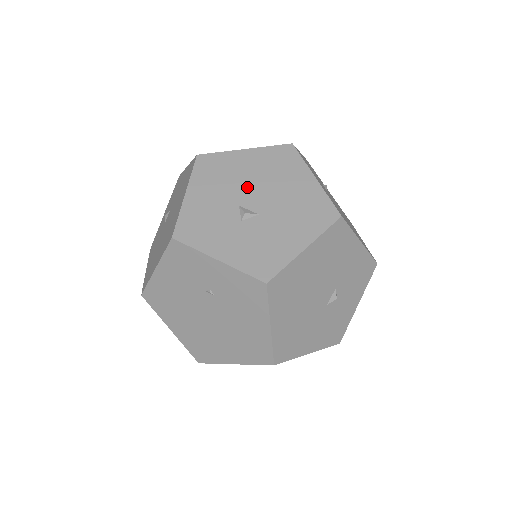
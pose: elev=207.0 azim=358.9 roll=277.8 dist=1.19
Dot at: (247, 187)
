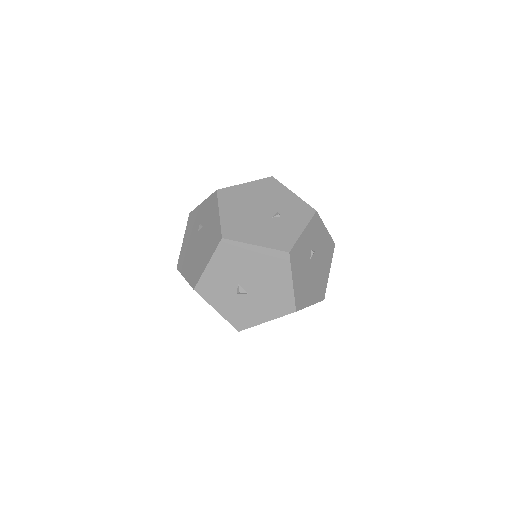
Dot at: (247, 274)
